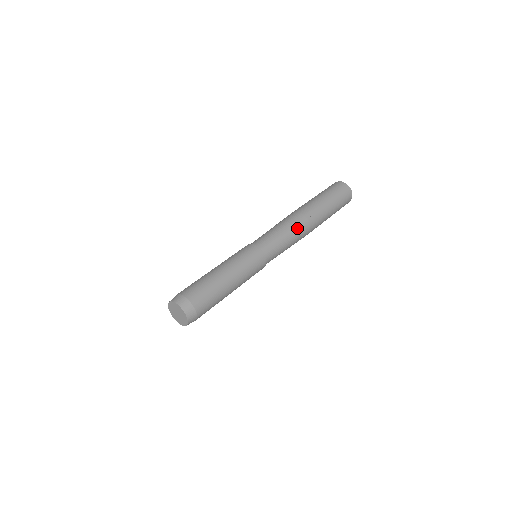
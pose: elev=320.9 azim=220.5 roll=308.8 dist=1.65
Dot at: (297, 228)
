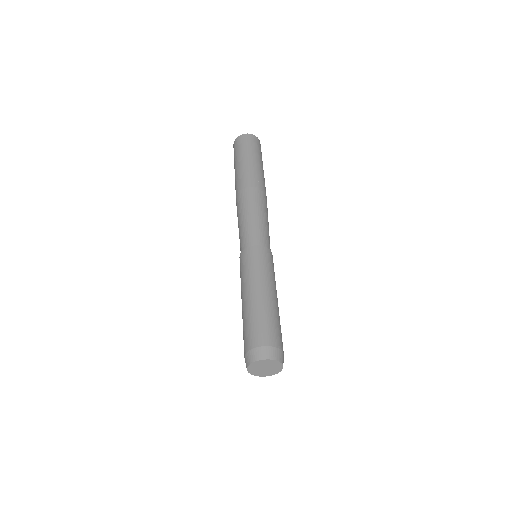
Dot at: (261, 203)
